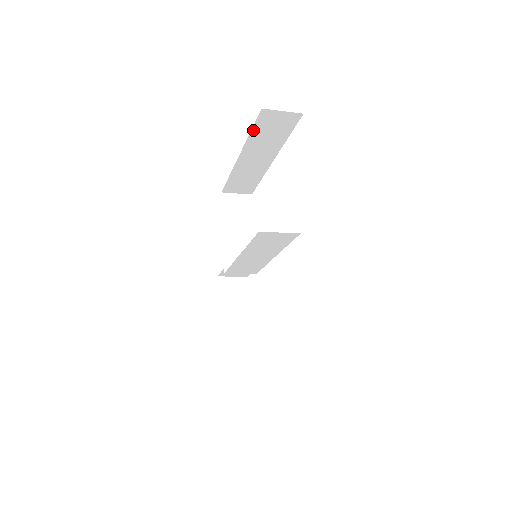
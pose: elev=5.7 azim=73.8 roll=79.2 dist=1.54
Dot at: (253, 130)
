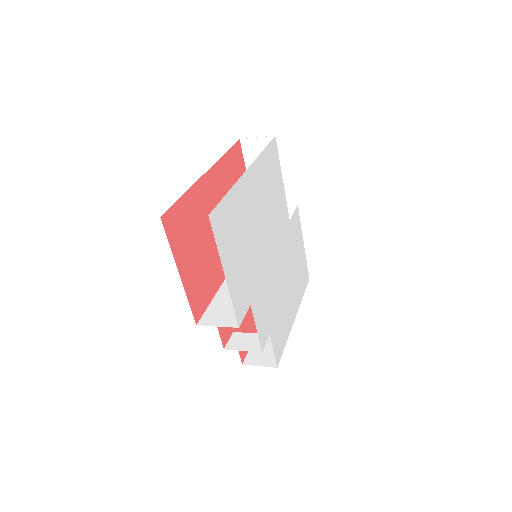
Dot at: (183, 196)
